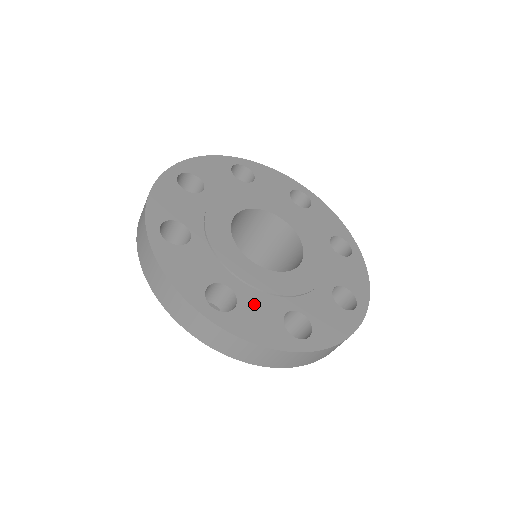
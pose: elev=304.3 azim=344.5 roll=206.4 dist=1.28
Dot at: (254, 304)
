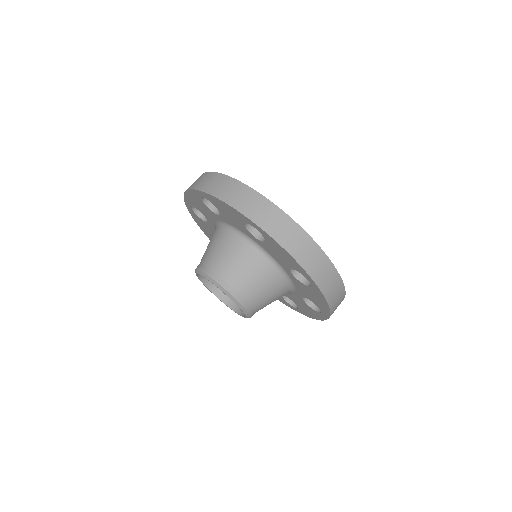
Dot at: occluded
